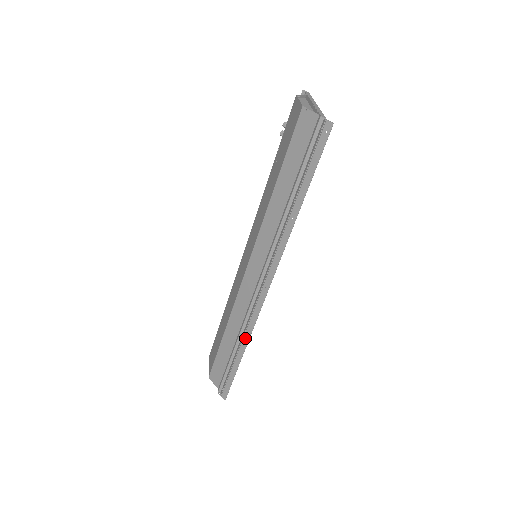
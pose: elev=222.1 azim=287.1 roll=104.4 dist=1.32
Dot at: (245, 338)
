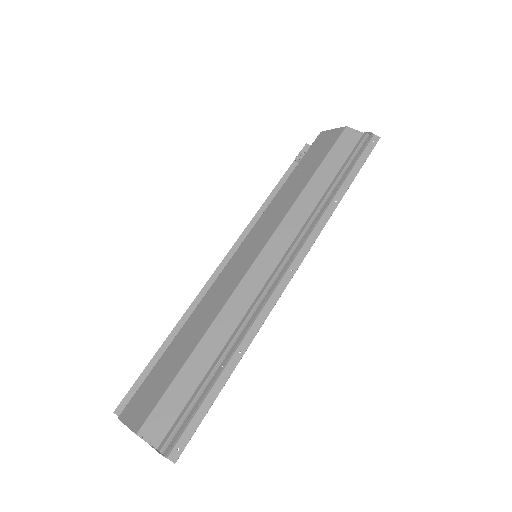
Dot at: (245, 340)
